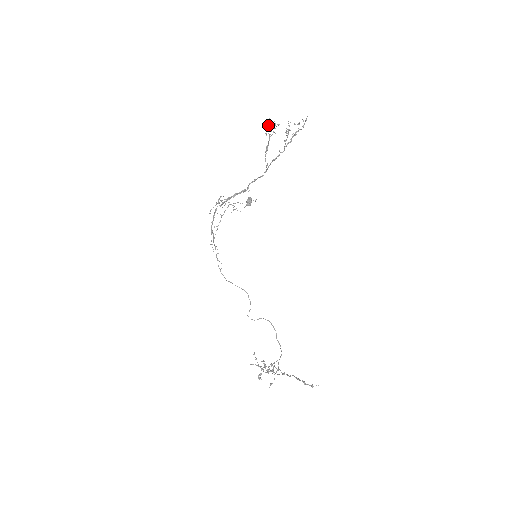
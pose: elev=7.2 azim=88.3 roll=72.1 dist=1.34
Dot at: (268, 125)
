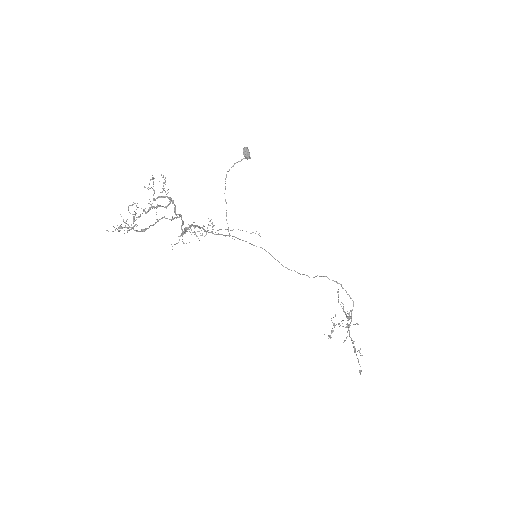
Dot at: (115, 230)
